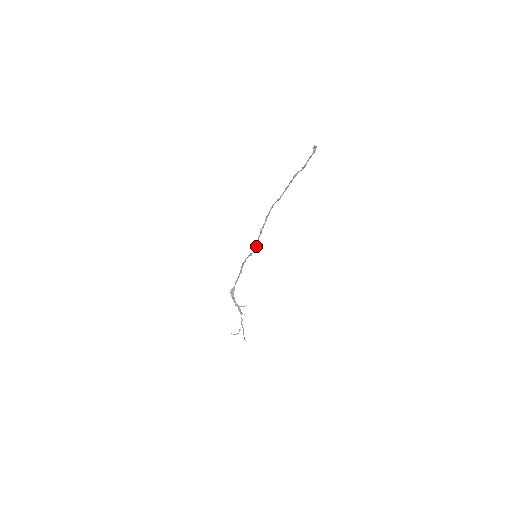
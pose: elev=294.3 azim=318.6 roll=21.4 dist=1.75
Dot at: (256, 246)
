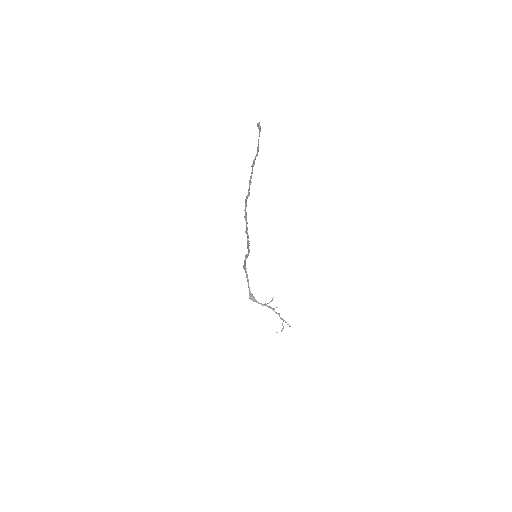
Dot at: (248, 246)
